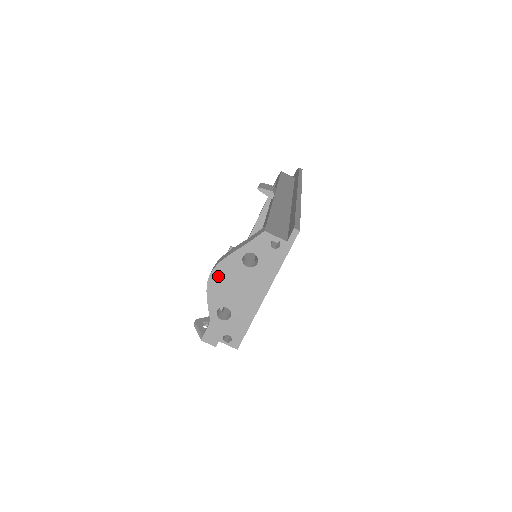
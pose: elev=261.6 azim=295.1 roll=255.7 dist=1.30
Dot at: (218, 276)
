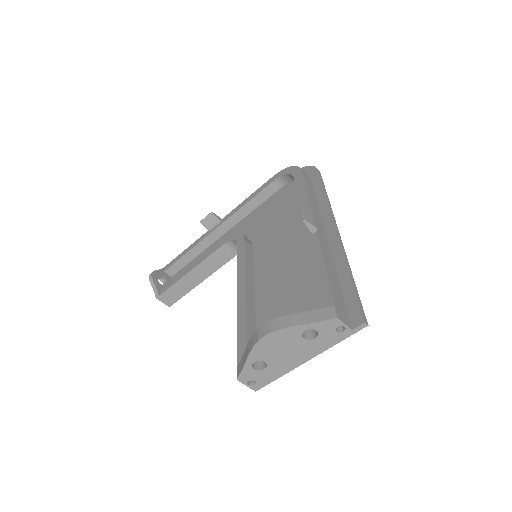
Dot at: (272, 339)
